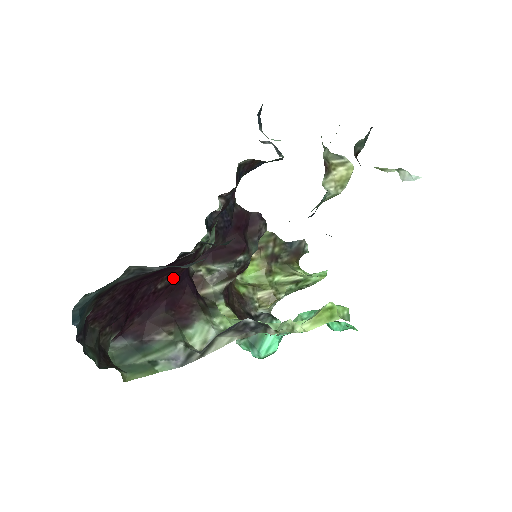
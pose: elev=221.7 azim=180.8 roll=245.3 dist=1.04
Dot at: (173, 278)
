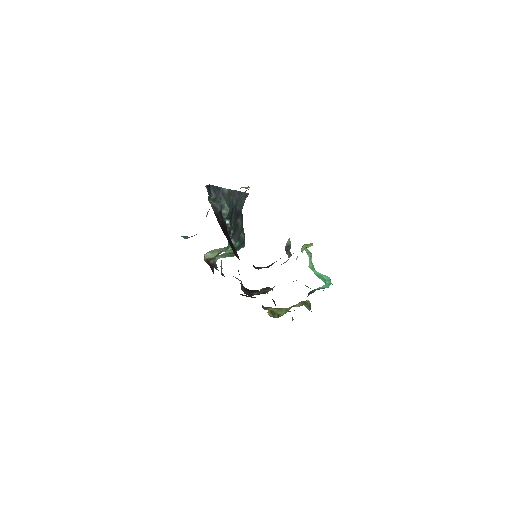
Dot at: occluded
